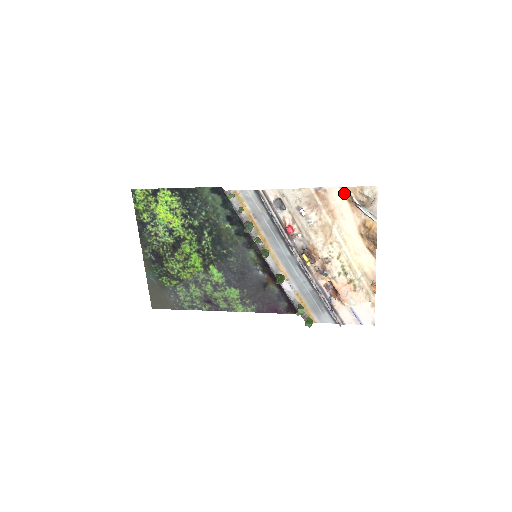
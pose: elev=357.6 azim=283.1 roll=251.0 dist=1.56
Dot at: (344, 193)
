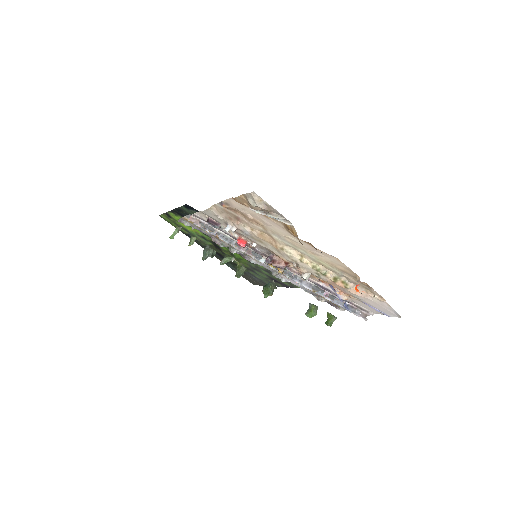
Dot at: (240, 203)
